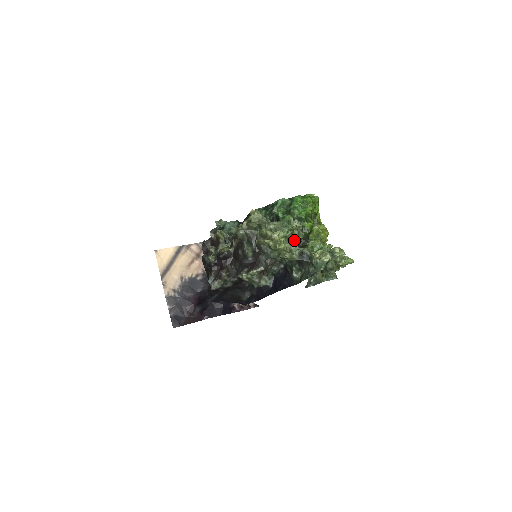
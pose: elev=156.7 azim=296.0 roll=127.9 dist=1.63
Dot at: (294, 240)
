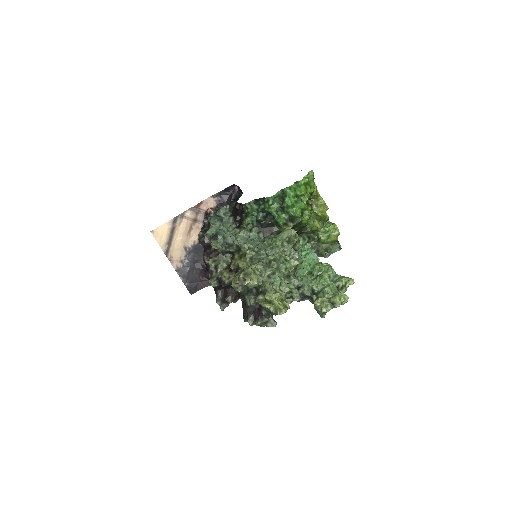
Dot at: (293, 272)
